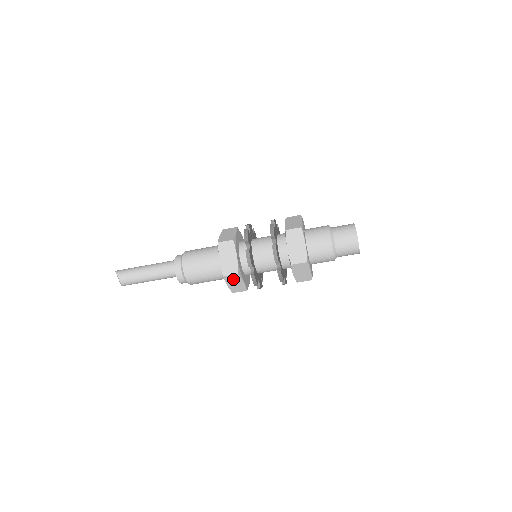
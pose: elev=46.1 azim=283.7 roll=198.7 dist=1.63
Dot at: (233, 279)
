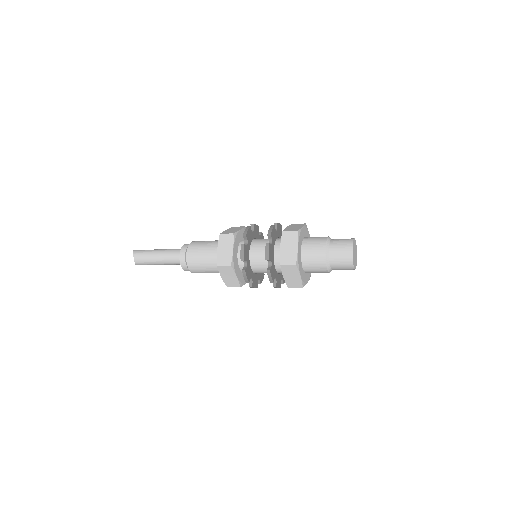
Dot at: (226, 271)
